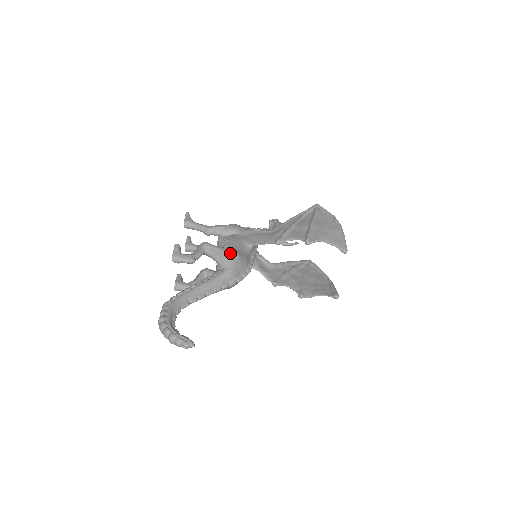
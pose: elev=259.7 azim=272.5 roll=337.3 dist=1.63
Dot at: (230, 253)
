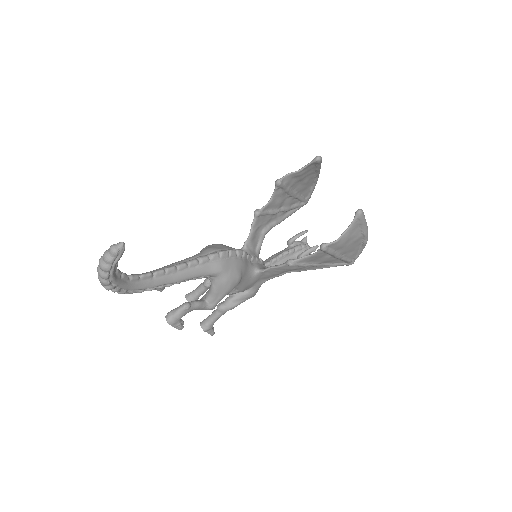
Dot at: occluded
